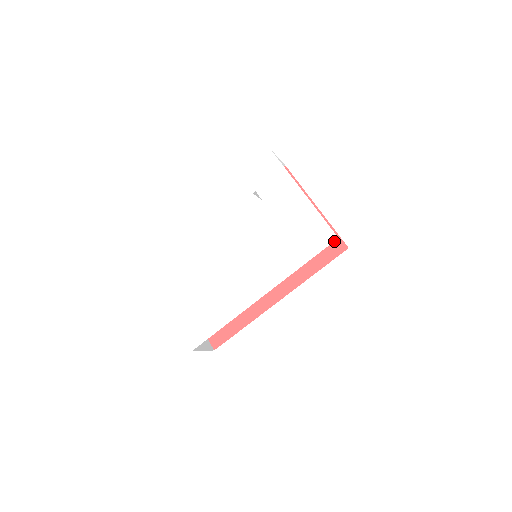
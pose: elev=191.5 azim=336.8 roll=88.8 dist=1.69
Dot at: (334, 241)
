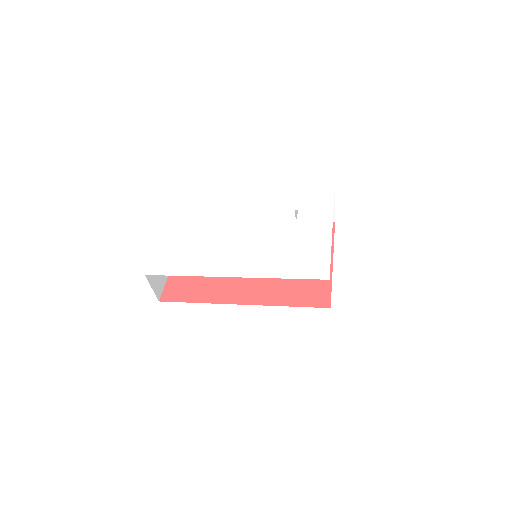
Dot at: (324, 295)
